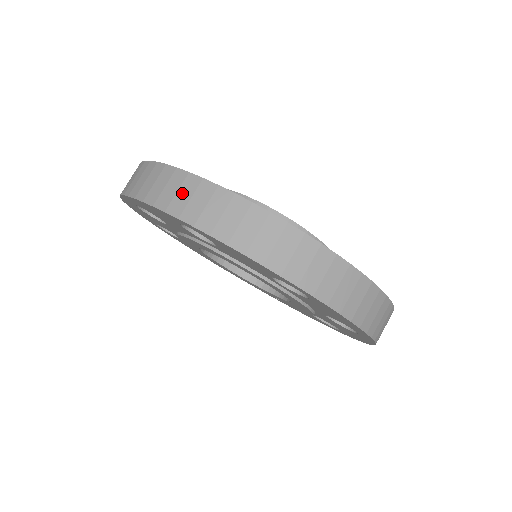
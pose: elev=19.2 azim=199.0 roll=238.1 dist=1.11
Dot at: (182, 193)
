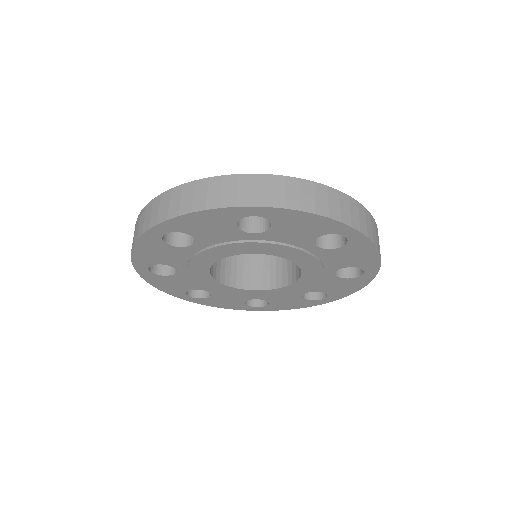
Dot at: (243, 189)
